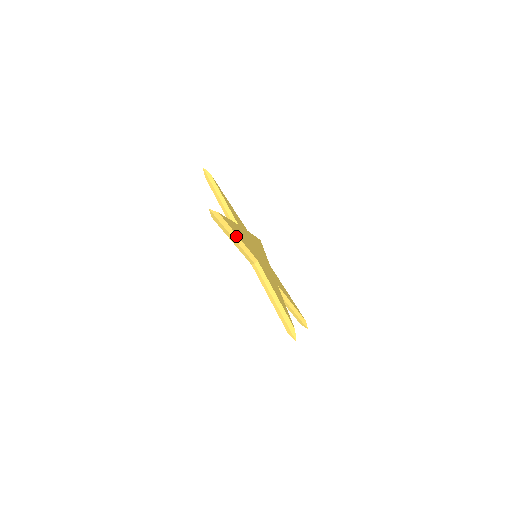
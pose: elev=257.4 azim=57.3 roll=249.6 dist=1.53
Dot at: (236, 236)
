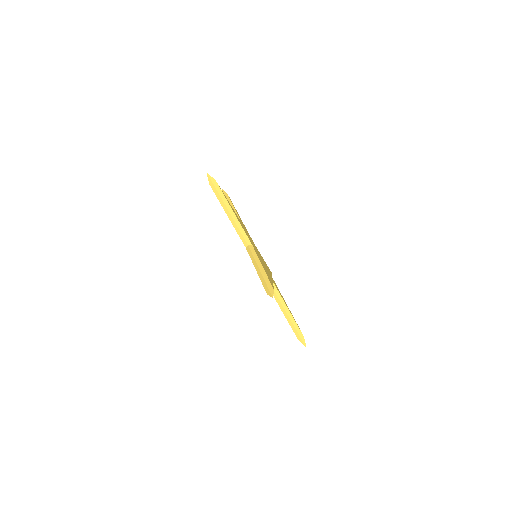
Dot at: (231, 210)
